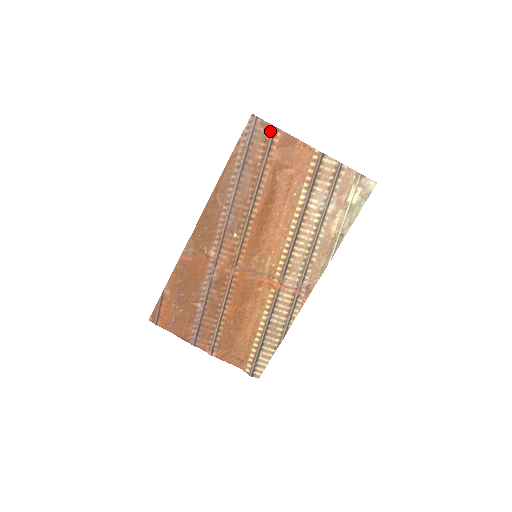
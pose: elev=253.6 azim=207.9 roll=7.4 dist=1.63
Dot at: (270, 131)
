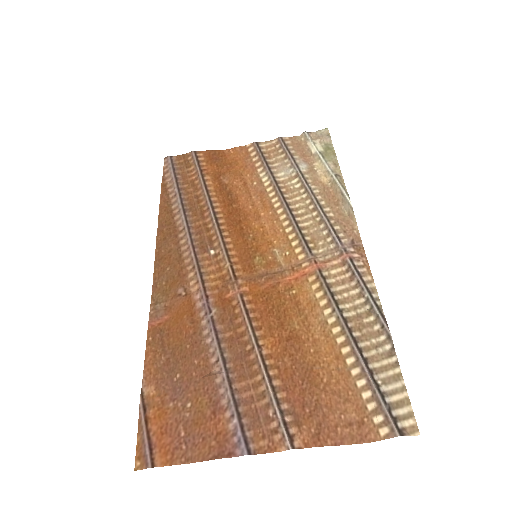
Dot at: (191, 157)
